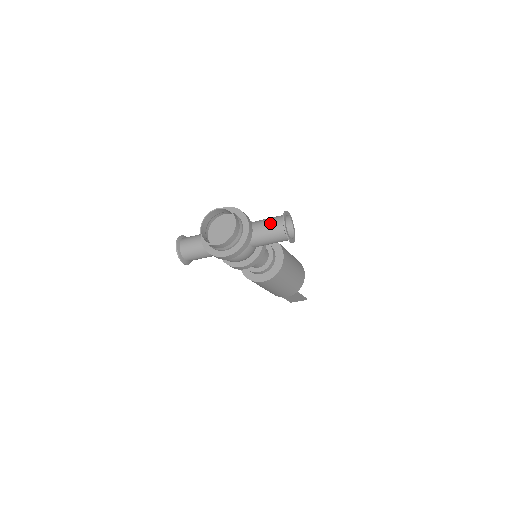
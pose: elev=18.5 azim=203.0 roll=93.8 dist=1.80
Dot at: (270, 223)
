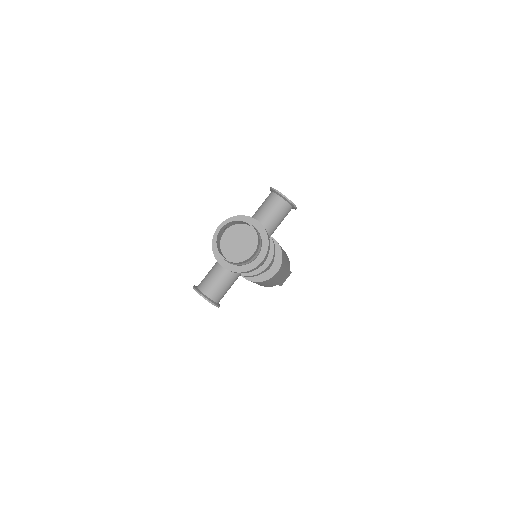
Dot at: (269, 206)
